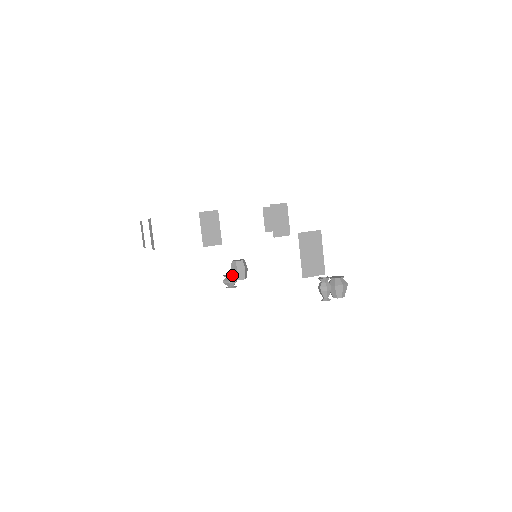
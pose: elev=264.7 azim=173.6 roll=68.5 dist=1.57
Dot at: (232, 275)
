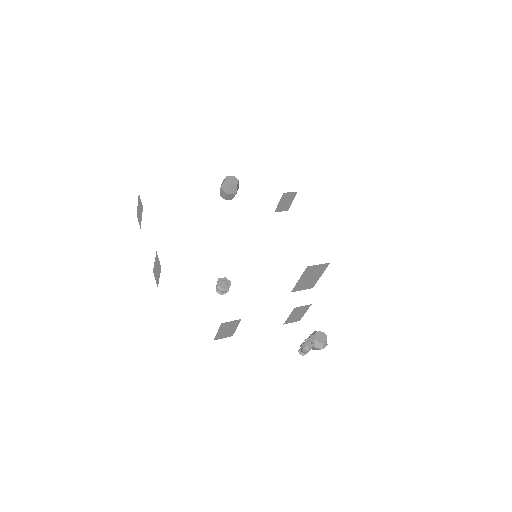
Dot at: (227, 288)
